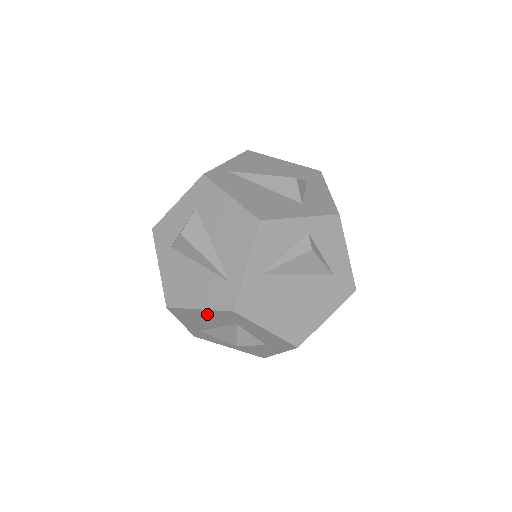
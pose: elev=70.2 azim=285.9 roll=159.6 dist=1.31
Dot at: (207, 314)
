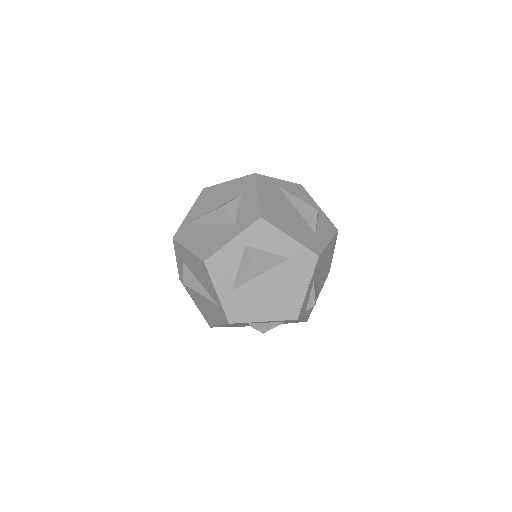
Dot at: (228, 325)
